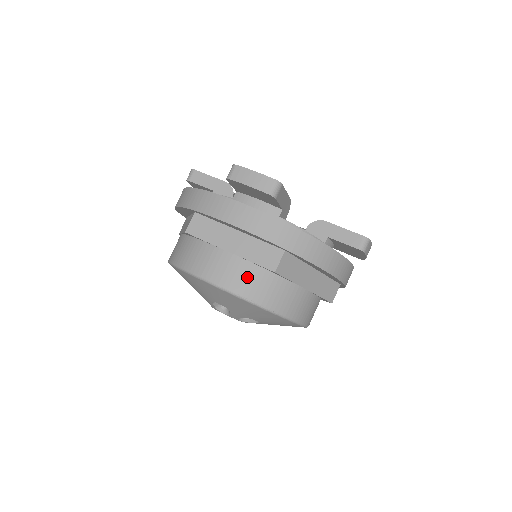
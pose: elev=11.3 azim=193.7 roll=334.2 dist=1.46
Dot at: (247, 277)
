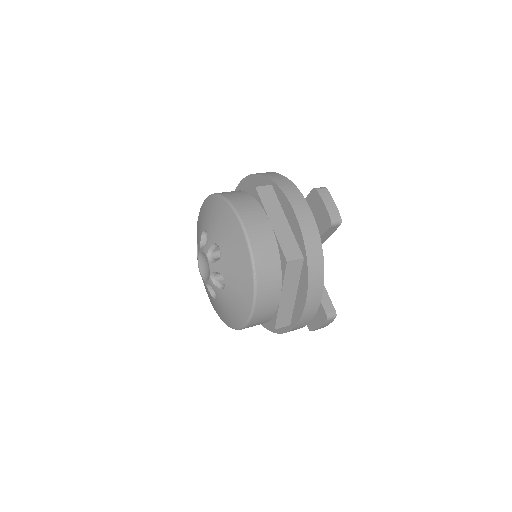
Dot at: (266, 247)
